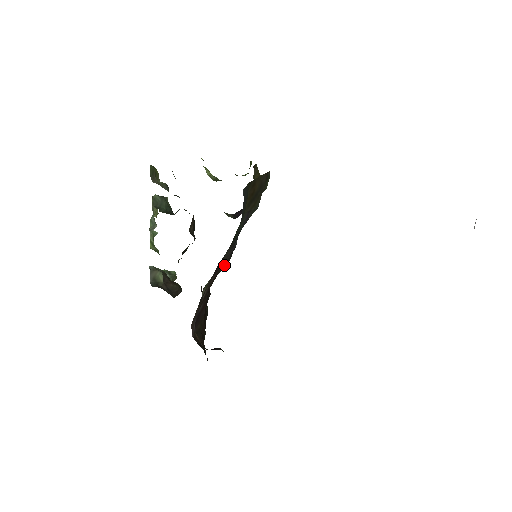
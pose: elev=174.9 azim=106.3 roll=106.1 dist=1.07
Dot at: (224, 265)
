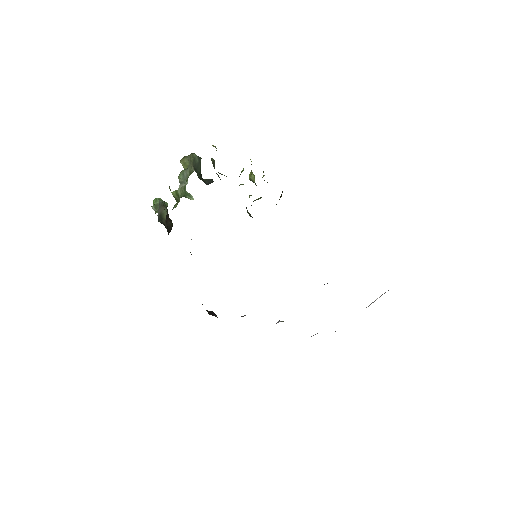
Dot at: occluded
